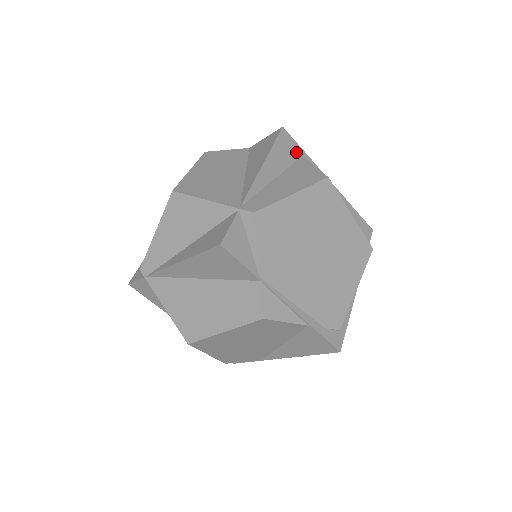
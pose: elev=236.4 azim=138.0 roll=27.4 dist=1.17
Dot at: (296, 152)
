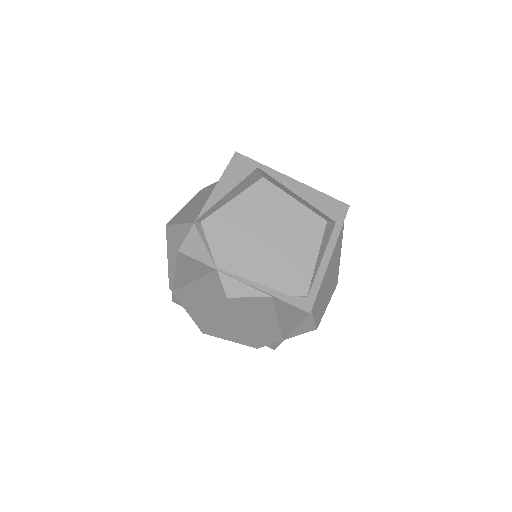
Dot at: (251, 166)
